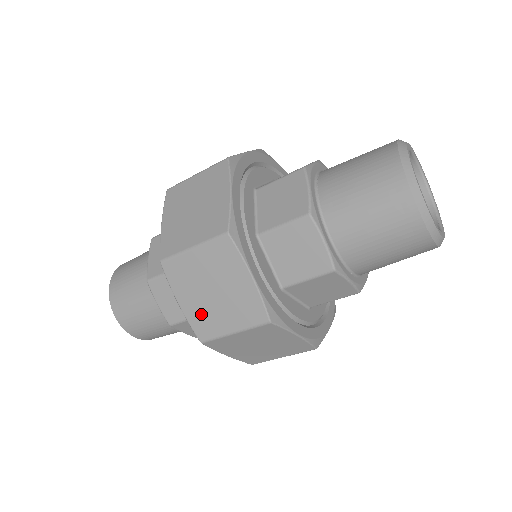
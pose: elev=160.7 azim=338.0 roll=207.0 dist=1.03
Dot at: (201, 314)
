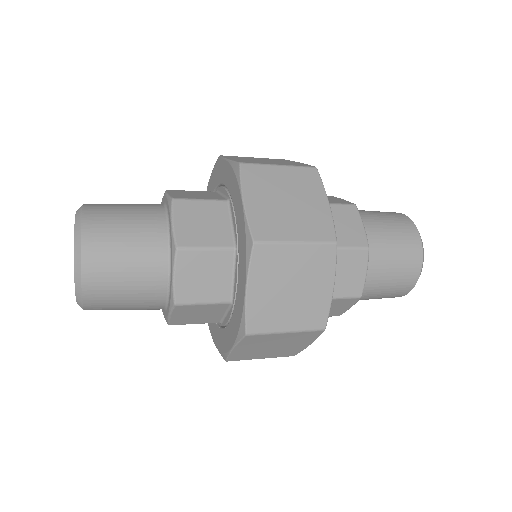
Dot at: (246, 354)
